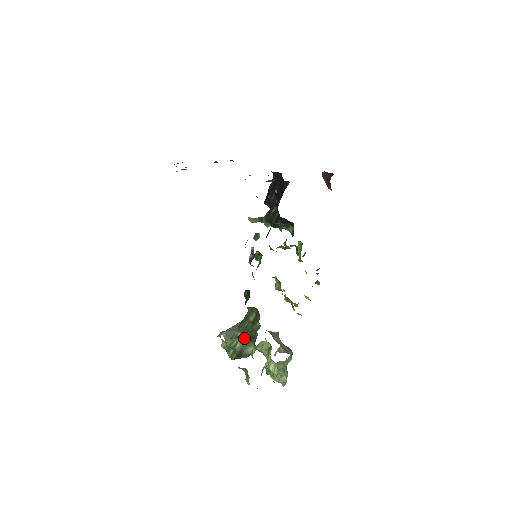
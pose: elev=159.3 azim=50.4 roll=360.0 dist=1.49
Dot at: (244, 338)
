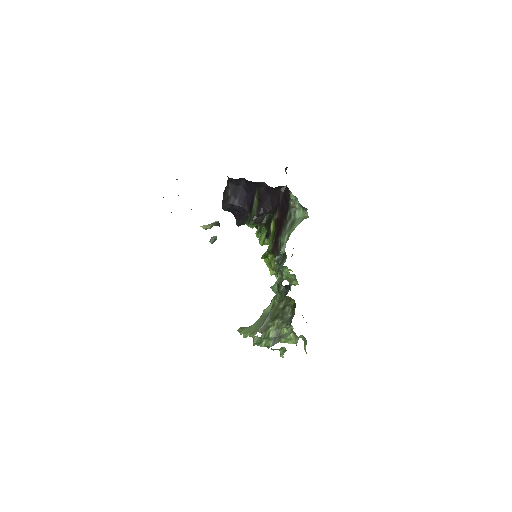
Dot at: (275, 325)
